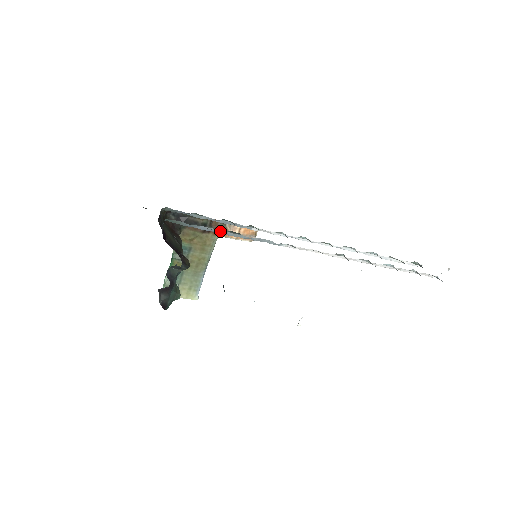
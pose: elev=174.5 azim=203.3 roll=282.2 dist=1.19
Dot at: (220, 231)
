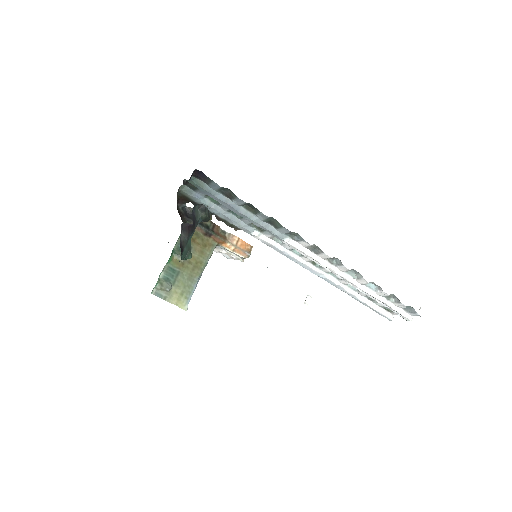
Dot at: (236, 204)
